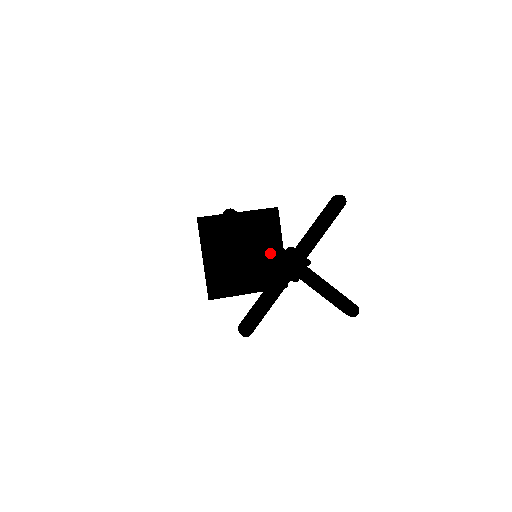
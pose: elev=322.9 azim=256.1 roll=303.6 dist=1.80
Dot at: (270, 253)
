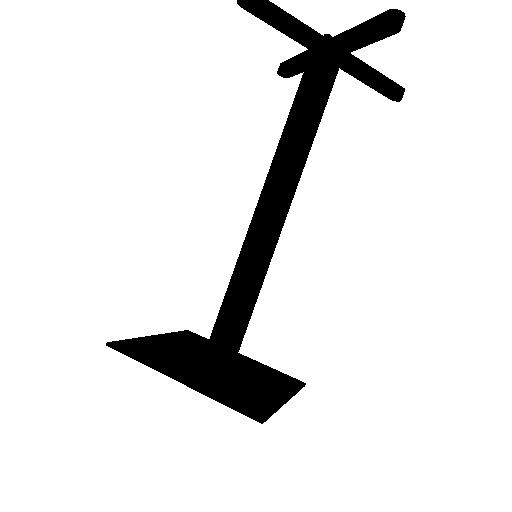
Dot at: (308, 27)
